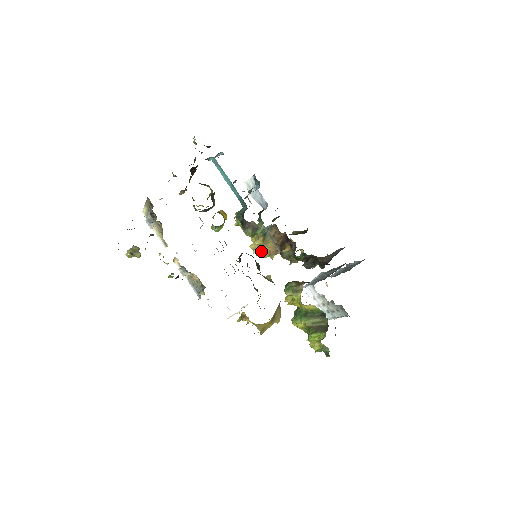
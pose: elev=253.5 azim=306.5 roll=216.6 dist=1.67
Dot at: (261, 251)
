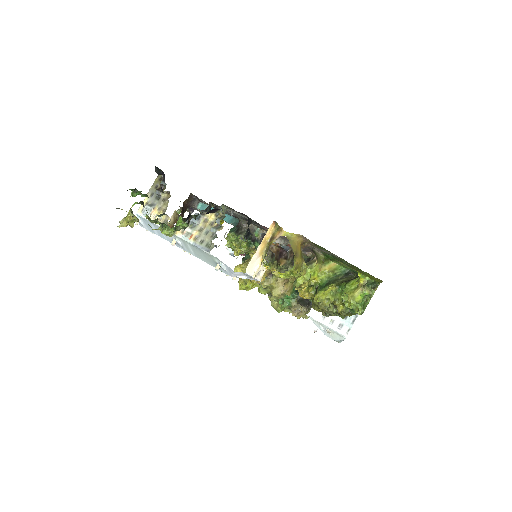
Dot at: occluded
